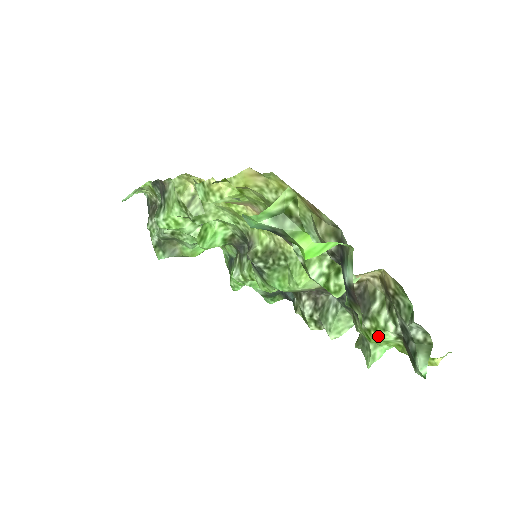
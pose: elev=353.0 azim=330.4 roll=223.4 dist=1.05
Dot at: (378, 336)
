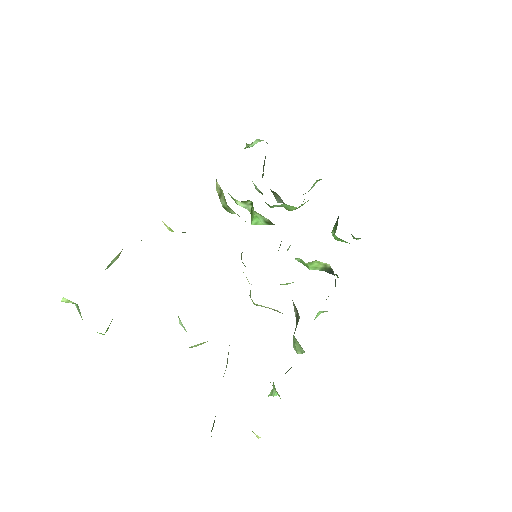
Dot at: occluded
